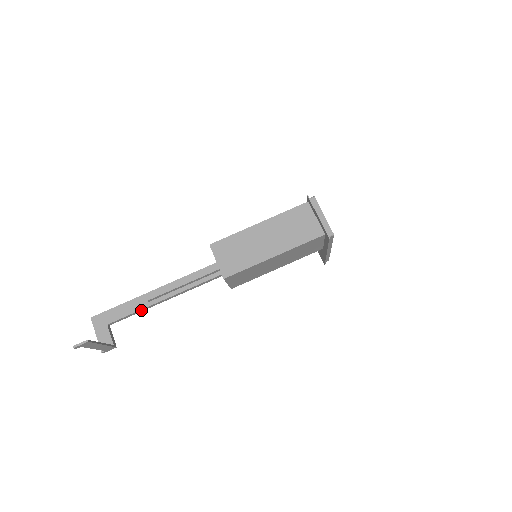
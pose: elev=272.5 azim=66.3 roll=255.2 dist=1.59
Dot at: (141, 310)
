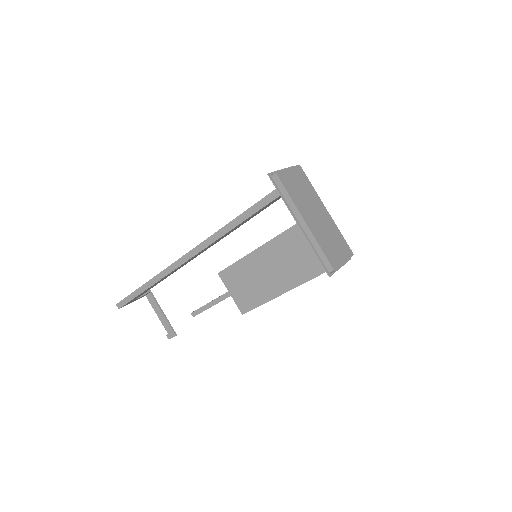
Dot at: occluded
